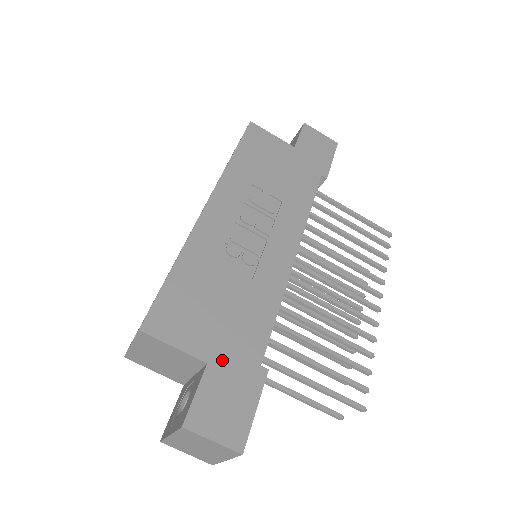
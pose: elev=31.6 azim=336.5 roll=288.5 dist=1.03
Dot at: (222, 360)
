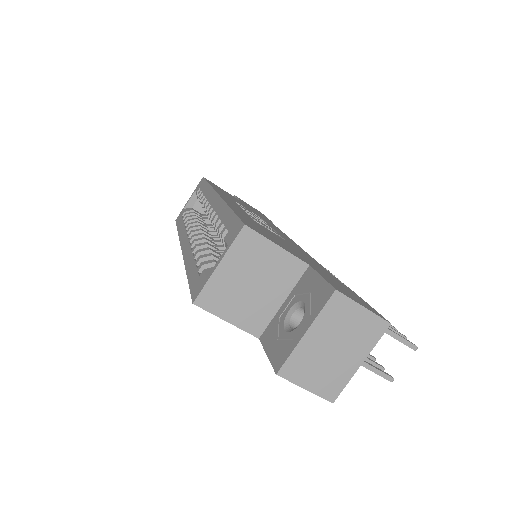
Dot at: (316, 268)
